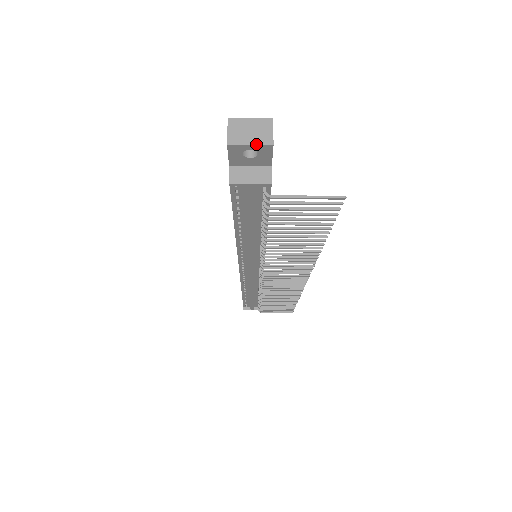
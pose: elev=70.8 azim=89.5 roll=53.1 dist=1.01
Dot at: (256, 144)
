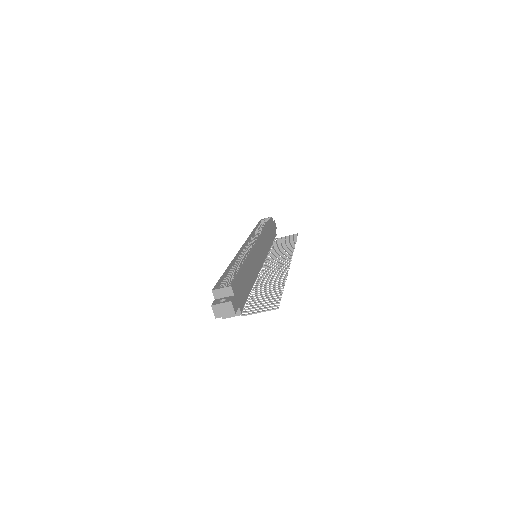
Dot at: (228, 315)
